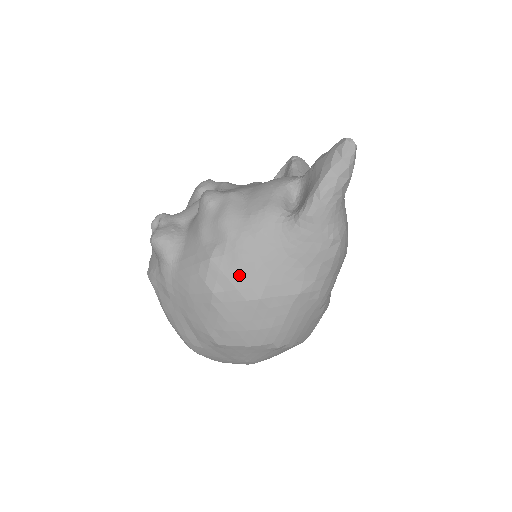
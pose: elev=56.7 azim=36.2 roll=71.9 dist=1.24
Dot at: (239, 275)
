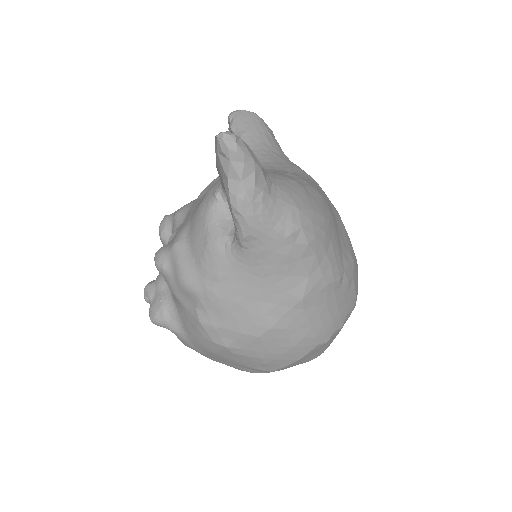
Dot at: (234, 322)
